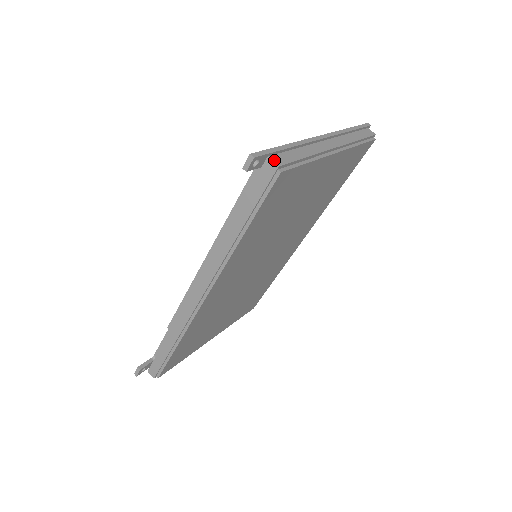
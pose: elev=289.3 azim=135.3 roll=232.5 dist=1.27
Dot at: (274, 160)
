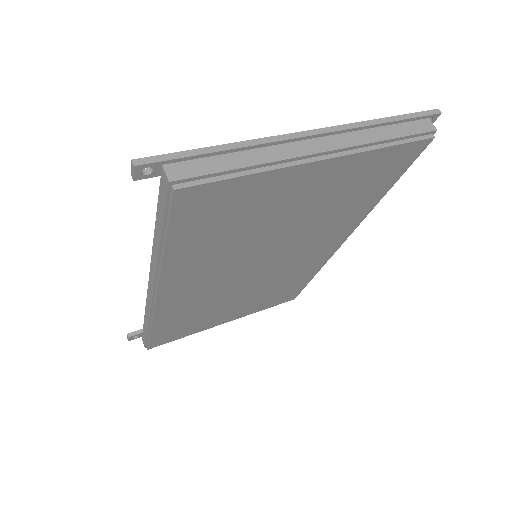
Dot at: (169, 171)
